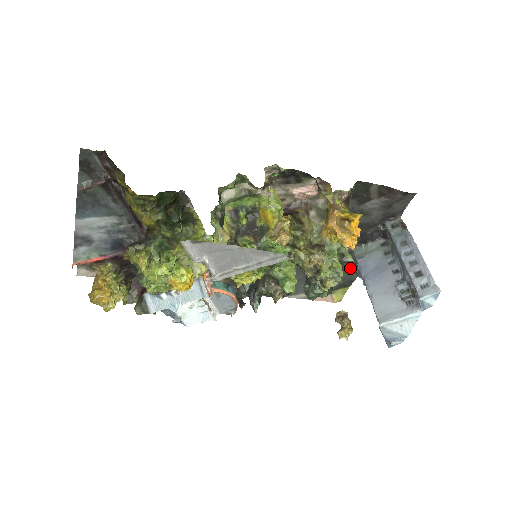
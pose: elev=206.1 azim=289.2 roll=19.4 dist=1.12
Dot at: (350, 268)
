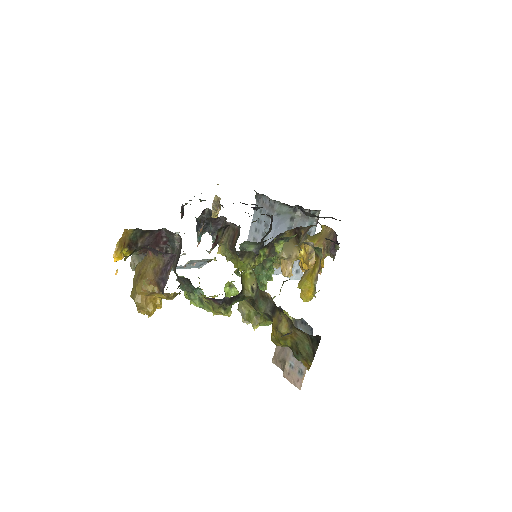
Dot at: (258, 193)
